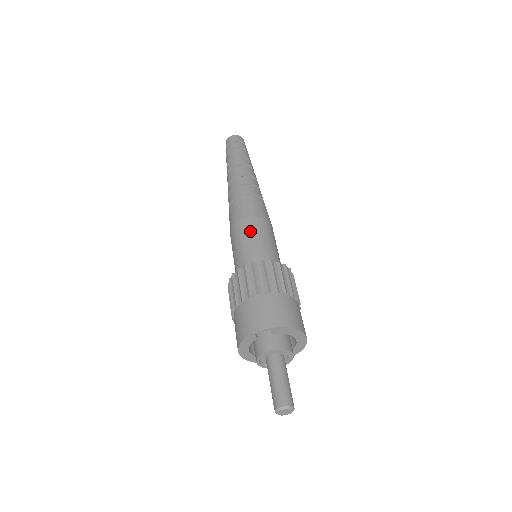
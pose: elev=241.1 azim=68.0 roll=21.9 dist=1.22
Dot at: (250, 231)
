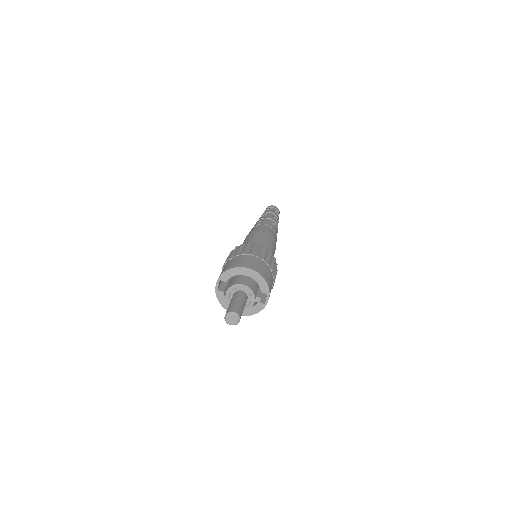
Dot at: occluded
